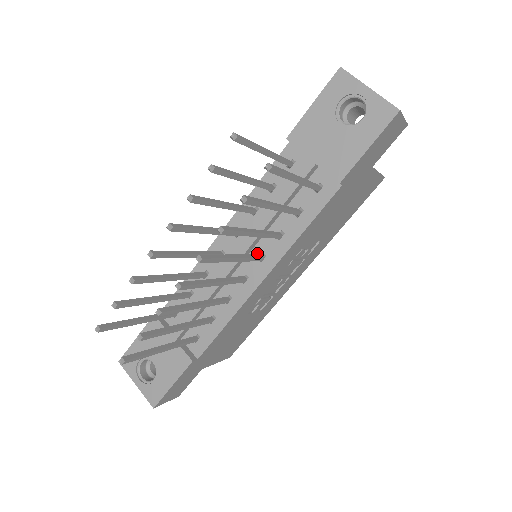
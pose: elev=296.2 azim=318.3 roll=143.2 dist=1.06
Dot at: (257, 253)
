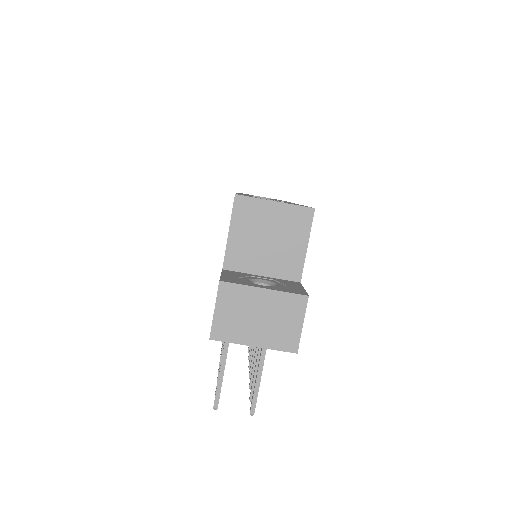
Dot at: occluded
